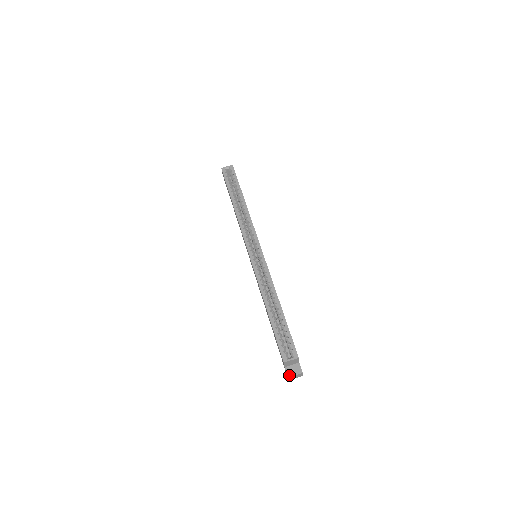
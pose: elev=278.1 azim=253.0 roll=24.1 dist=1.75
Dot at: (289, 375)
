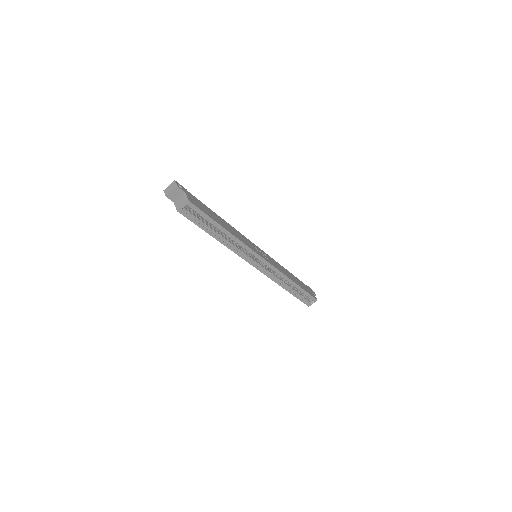
Dot at: occluded
